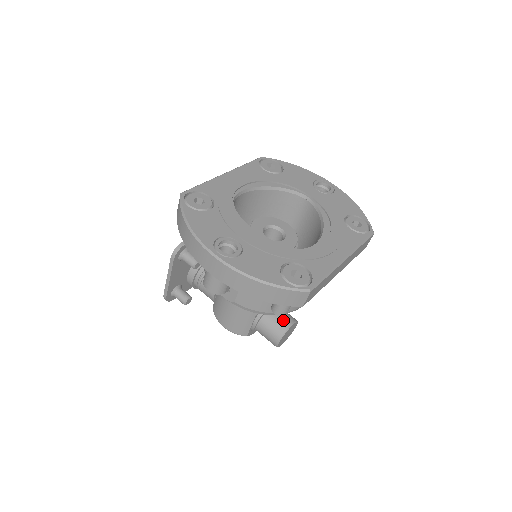
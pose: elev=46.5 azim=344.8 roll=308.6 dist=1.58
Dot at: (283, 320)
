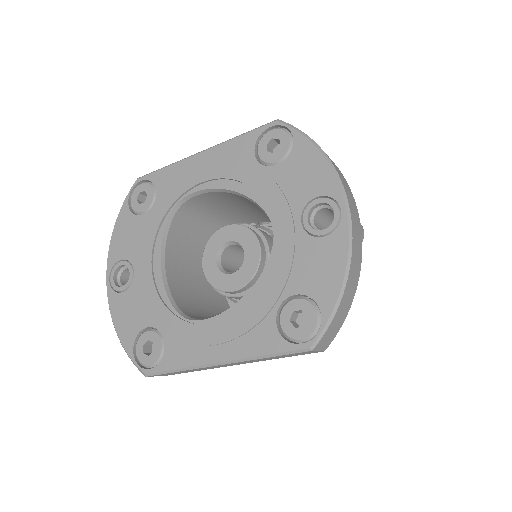
Dot at: occluded
